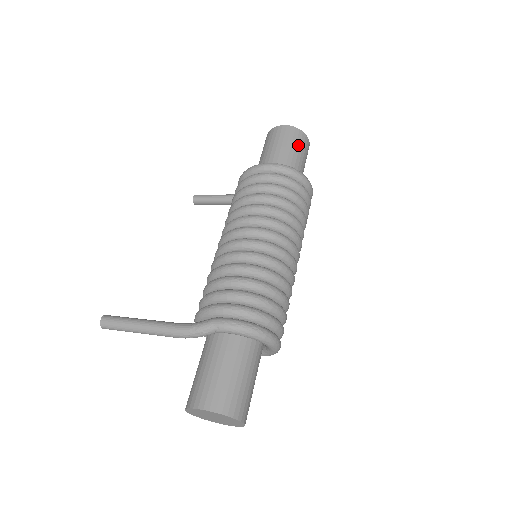
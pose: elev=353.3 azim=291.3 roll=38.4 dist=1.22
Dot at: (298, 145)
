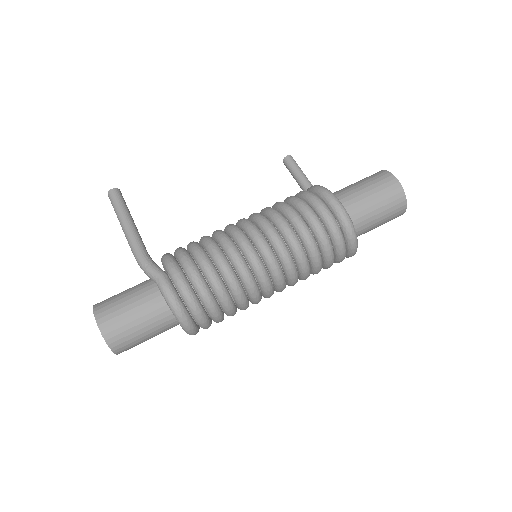
Dot at: (387, 207)
